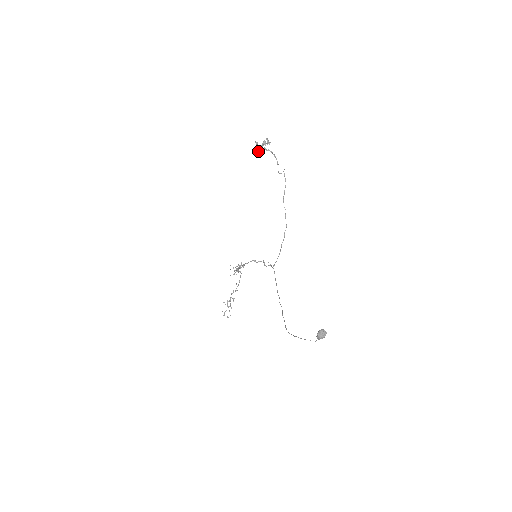
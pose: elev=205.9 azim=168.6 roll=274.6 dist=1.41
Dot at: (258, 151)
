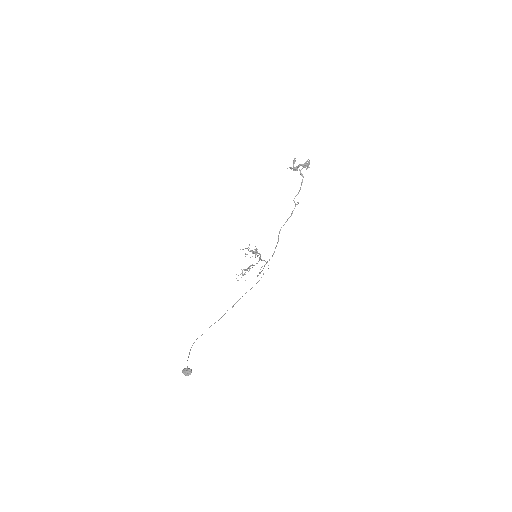
Dot at: (293, 169)
